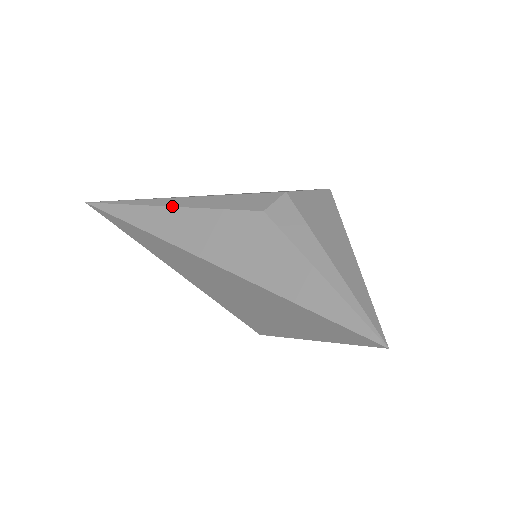
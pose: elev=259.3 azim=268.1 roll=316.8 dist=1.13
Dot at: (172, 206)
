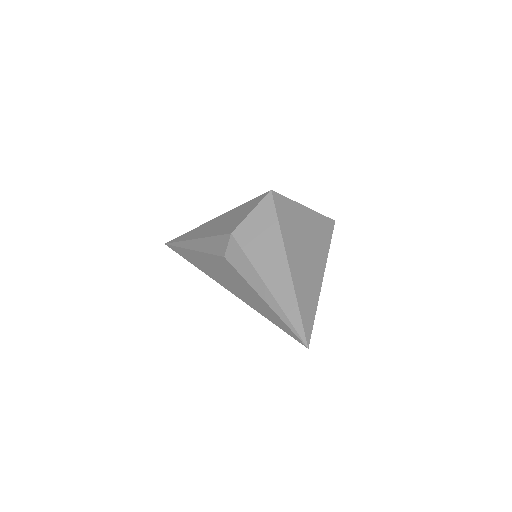
Dot at: (192, 250)
